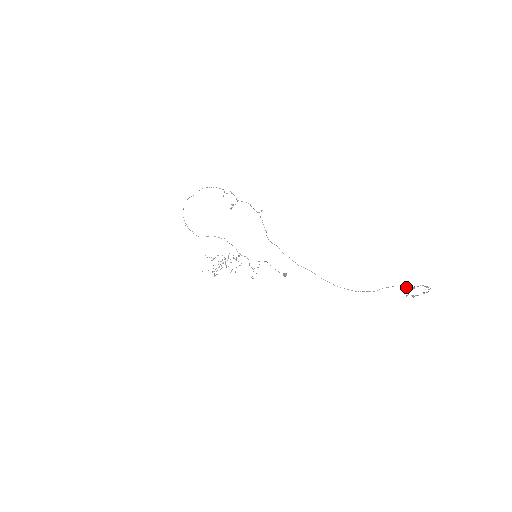
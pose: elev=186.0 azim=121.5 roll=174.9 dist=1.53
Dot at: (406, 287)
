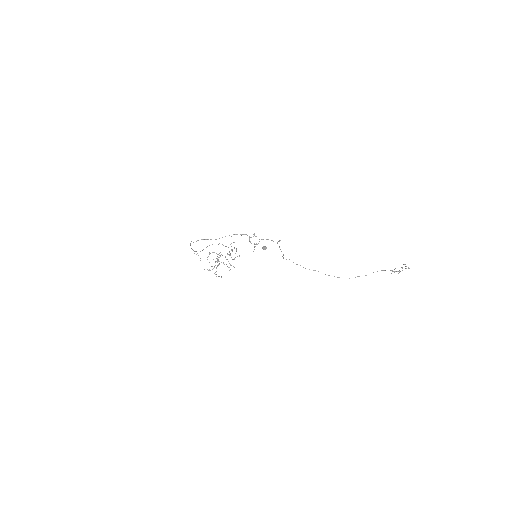
Dot at: occluded
